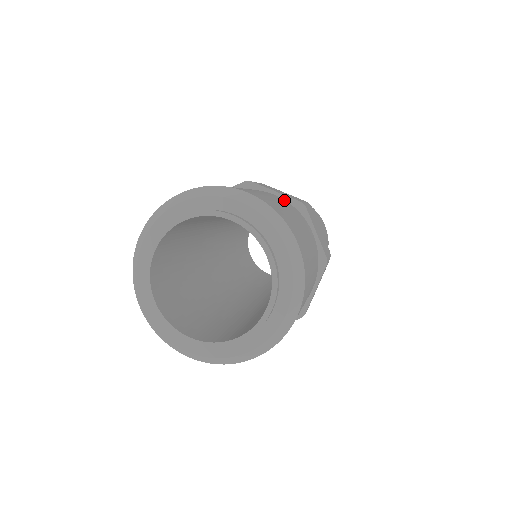
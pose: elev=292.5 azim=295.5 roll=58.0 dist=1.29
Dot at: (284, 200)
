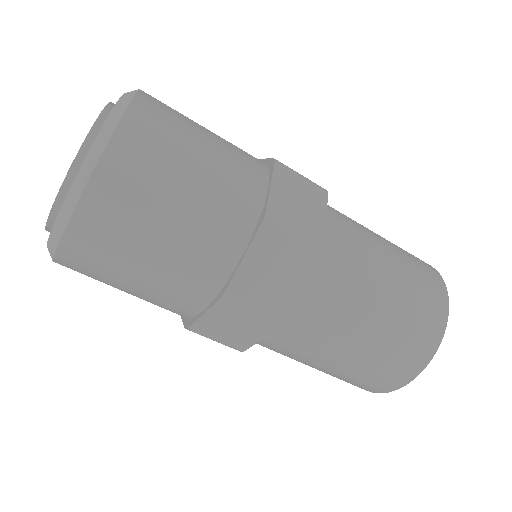
Dot at: (259, 160)
